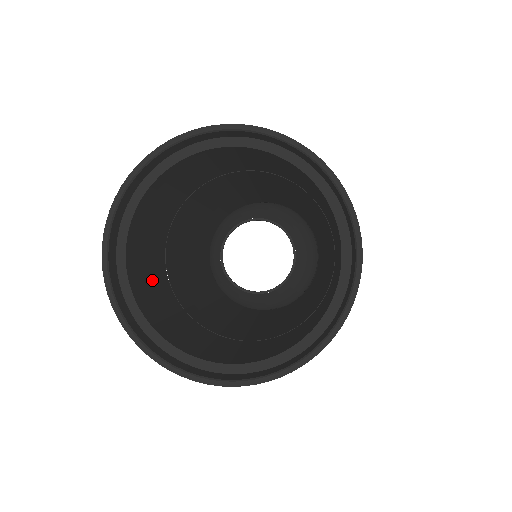
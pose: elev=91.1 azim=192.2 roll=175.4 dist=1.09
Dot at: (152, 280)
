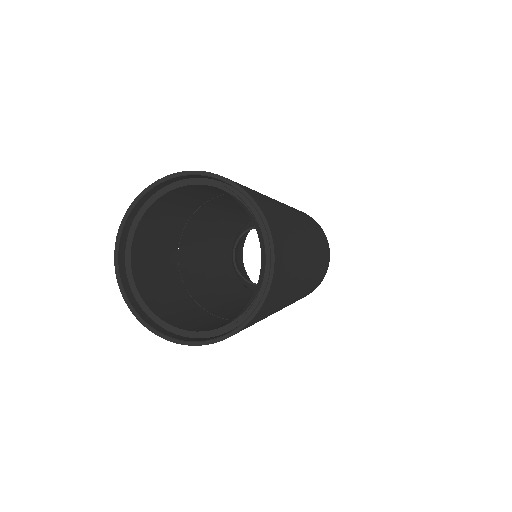
Dot at: (160, 249)
